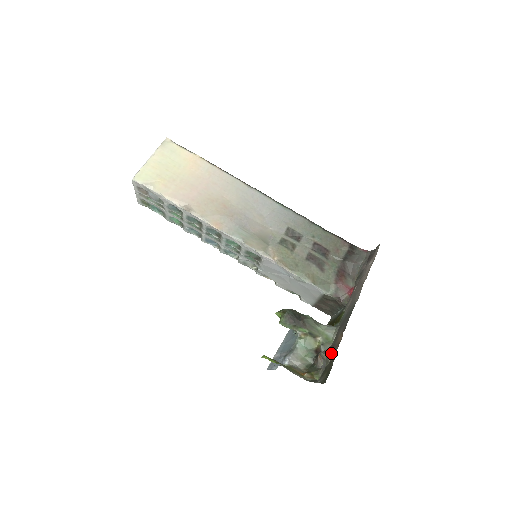
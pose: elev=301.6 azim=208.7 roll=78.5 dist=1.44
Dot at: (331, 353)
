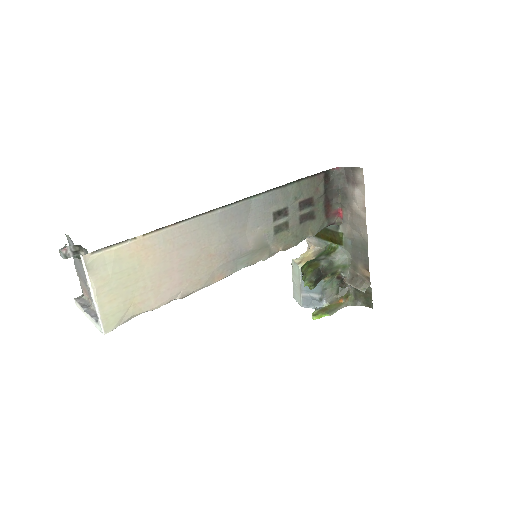
Dot at: (366, 289)
